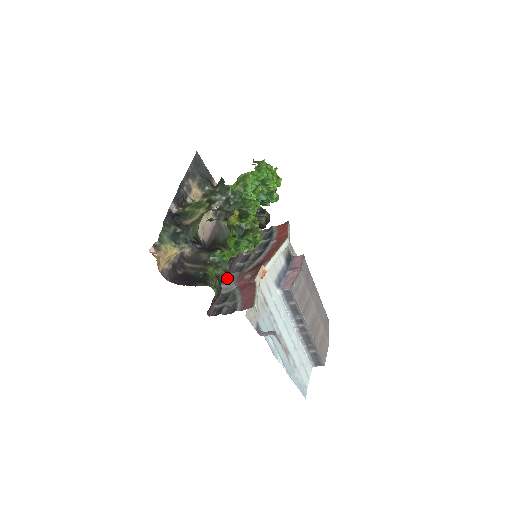
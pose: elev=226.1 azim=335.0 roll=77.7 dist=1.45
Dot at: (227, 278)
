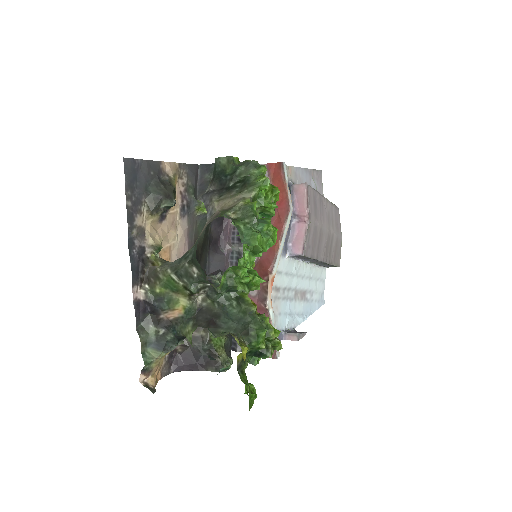
Dot at: occluded
